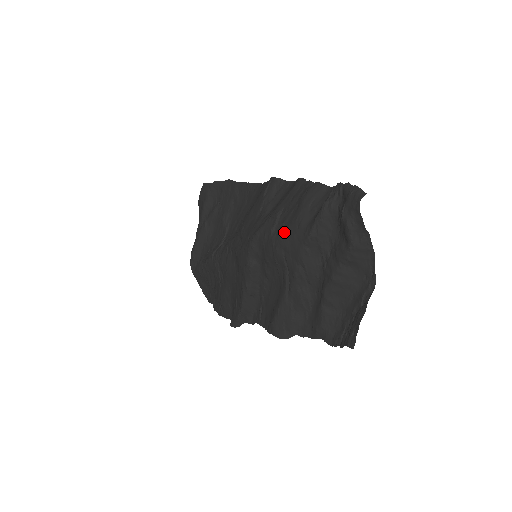
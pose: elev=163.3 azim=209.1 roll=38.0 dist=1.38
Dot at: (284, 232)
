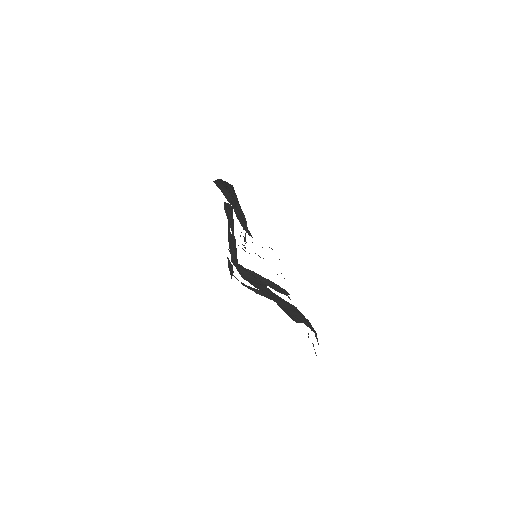
Dot at: occluded
